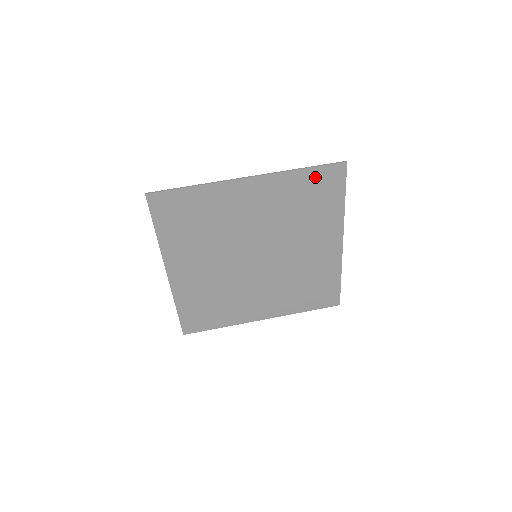
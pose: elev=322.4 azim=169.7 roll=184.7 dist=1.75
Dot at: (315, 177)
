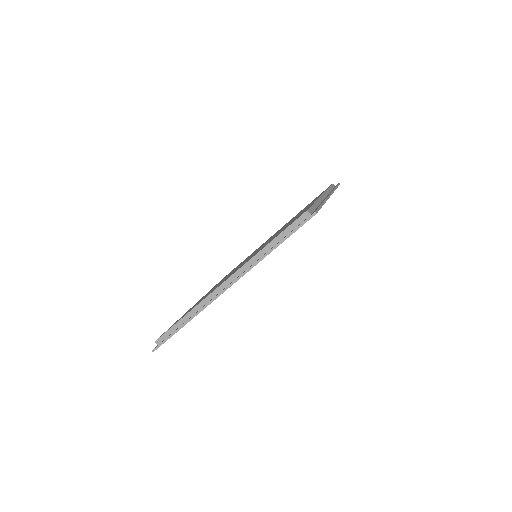
Dot at: occluded
